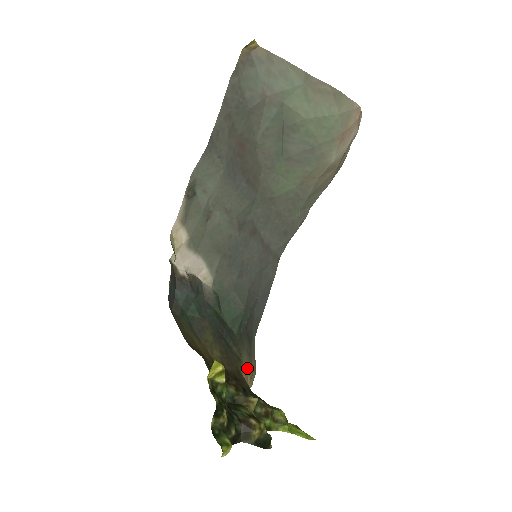
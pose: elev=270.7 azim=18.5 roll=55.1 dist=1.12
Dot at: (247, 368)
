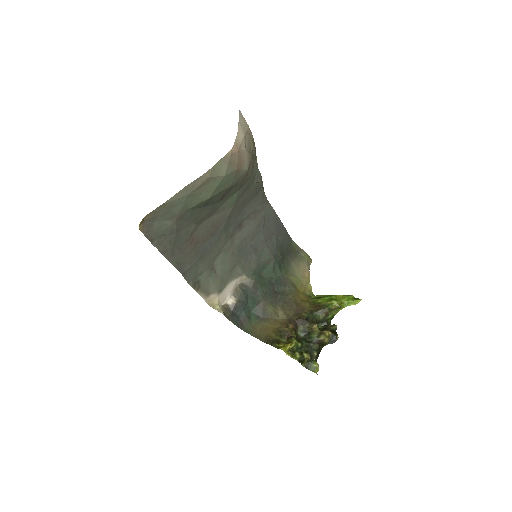
Dot at: (301, 271)
